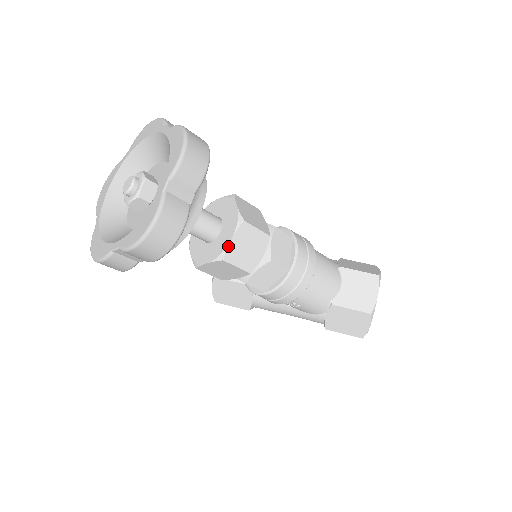
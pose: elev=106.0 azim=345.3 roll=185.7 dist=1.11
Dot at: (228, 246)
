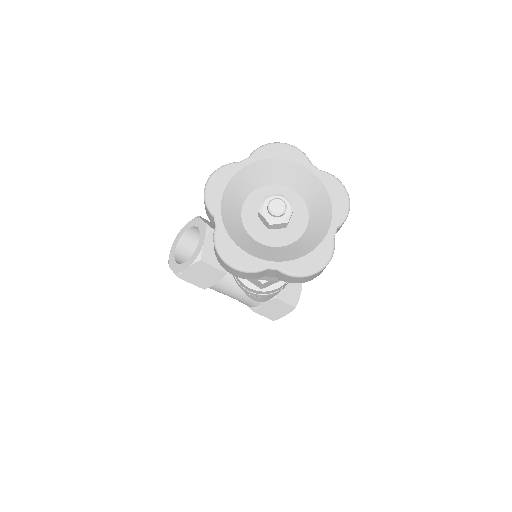
Dot at: occluded
